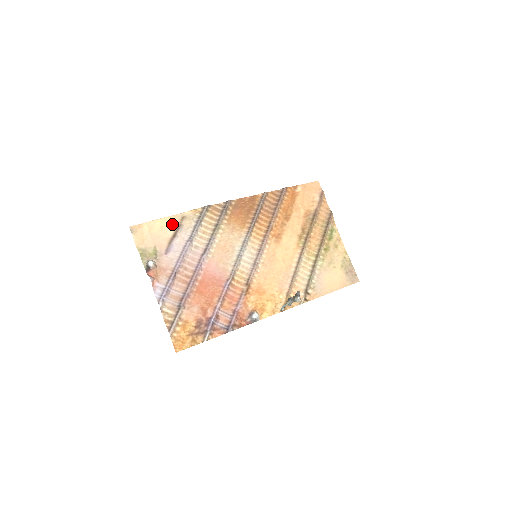
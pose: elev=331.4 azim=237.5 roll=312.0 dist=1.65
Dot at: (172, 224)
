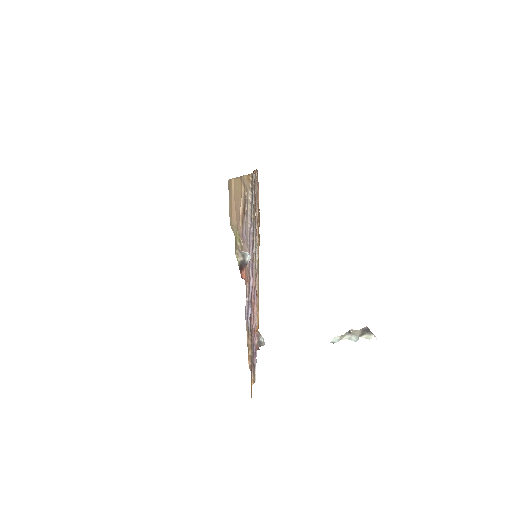
Dot at: (241, 191)
